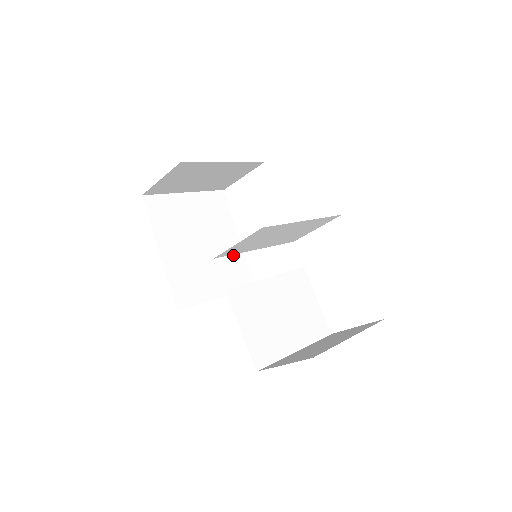
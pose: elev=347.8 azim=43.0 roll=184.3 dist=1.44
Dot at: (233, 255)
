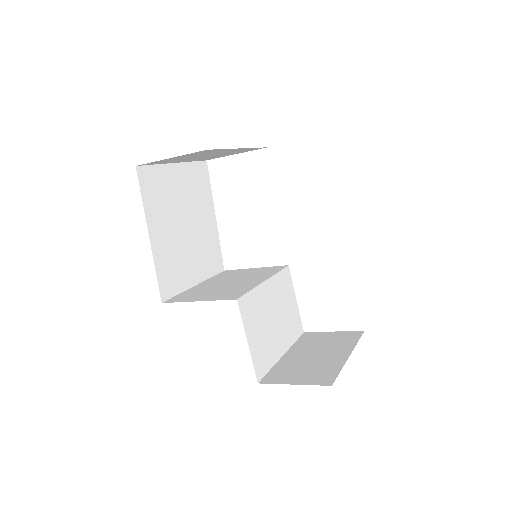
Dot at: (210, 236)
